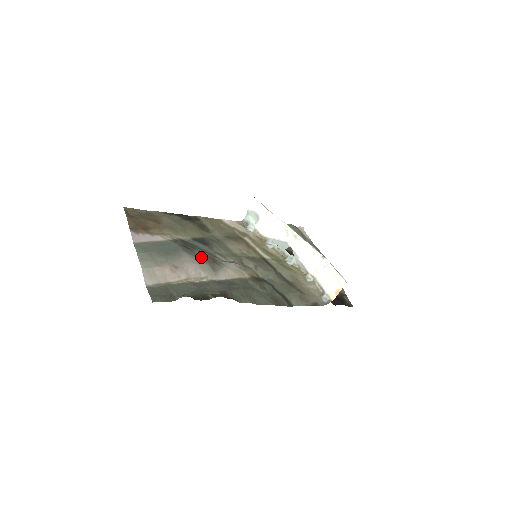
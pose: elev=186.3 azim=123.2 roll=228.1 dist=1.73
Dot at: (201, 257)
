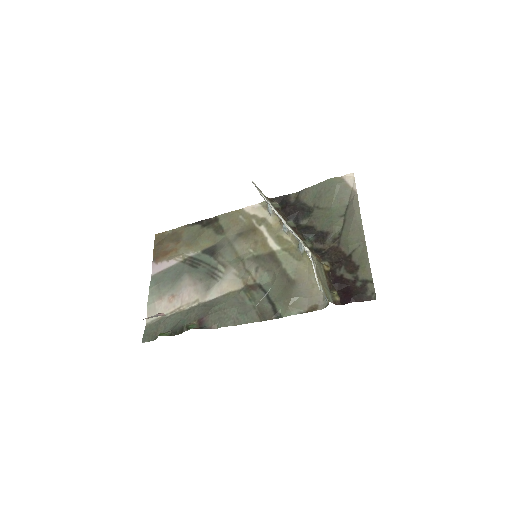
Dot at: (201, 275)
